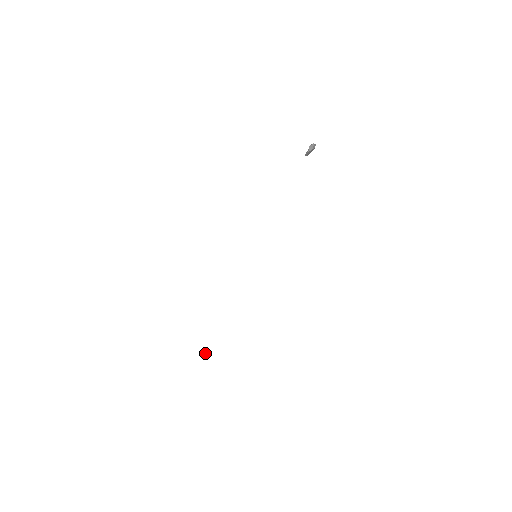
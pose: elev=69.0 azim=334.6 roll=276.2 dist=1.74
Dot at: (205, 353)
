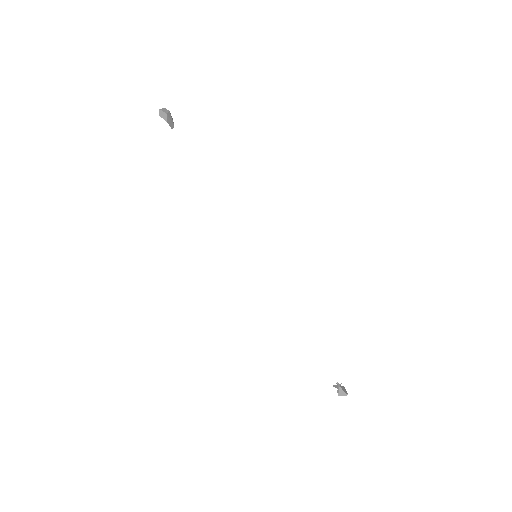
Dot at: (339, 391)
